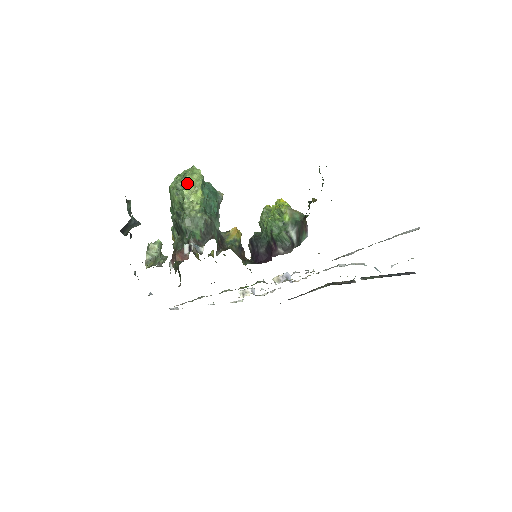
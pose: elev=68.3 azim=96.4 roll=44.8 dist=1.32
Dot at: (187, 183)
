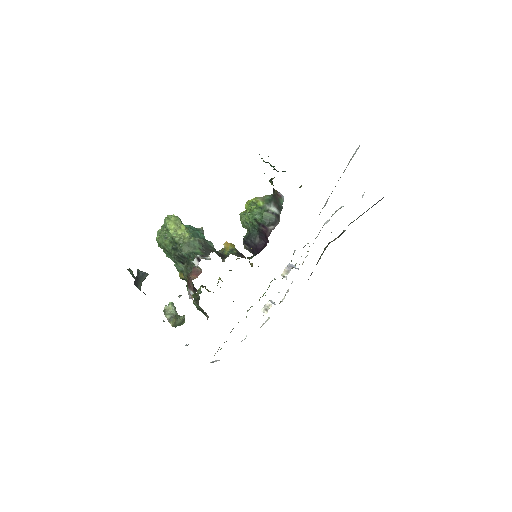
Dot at: (169, 225)
